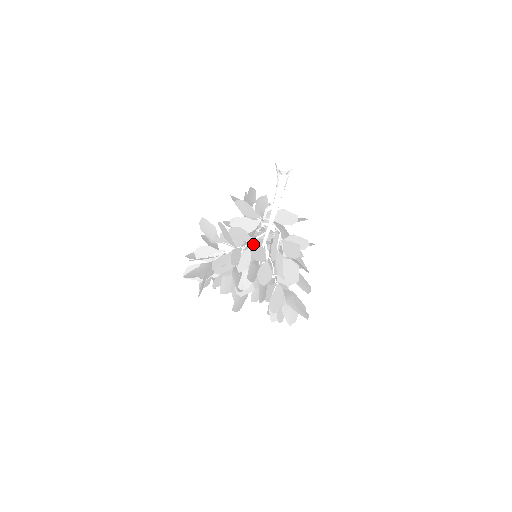
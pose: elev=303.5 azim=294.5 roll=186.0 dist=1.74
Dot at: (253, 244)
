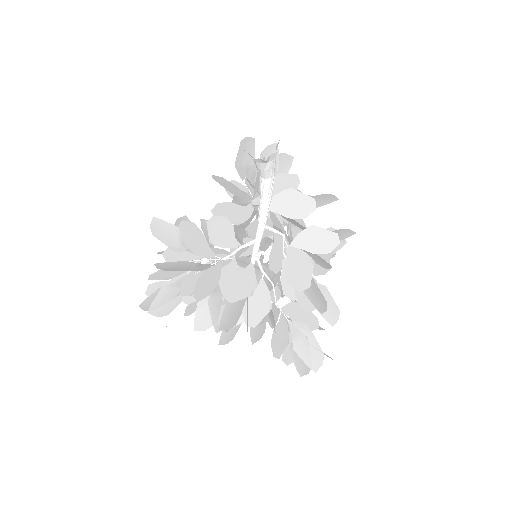
Dot at: occluded
